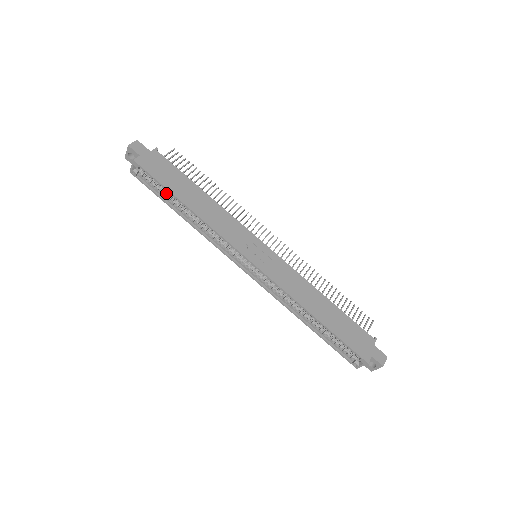
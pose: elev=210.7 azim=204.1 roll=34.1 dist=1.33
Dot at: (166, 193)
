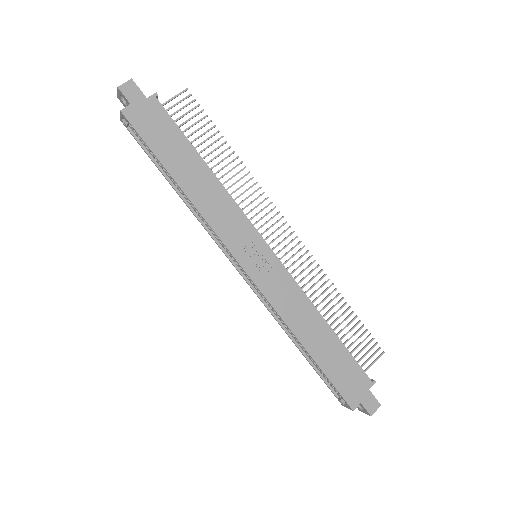
Dot at: occluded
